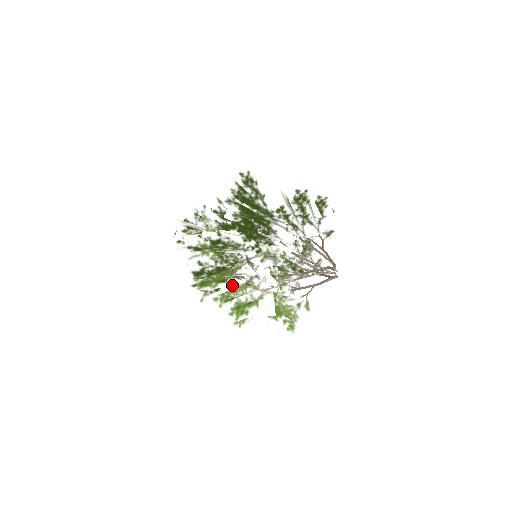
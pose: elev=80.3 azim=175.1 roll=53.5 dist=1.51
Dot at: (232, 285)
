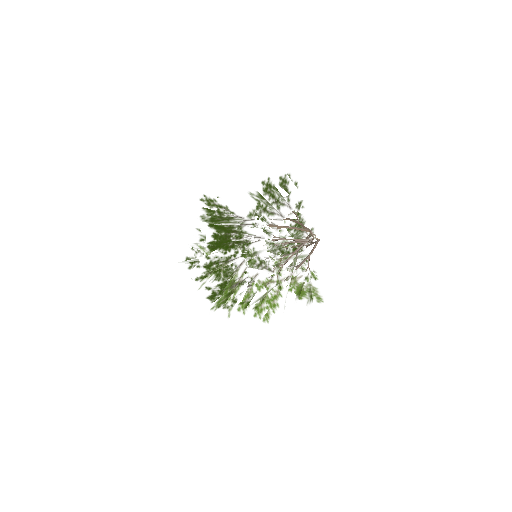
Dot at: (238, 293)
